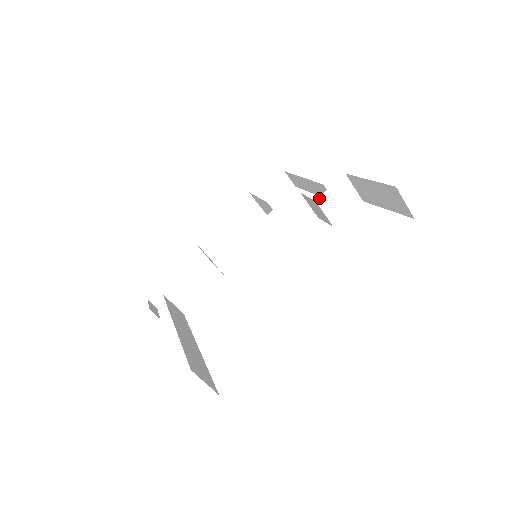
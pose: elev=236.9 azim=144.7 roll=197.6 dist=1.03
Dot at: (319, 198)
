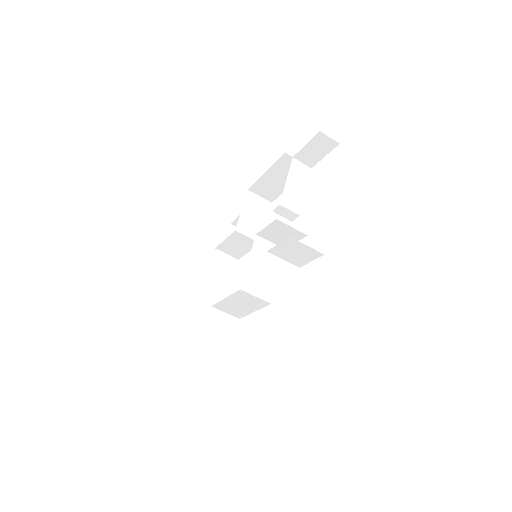
Dot at: (271, 250)
